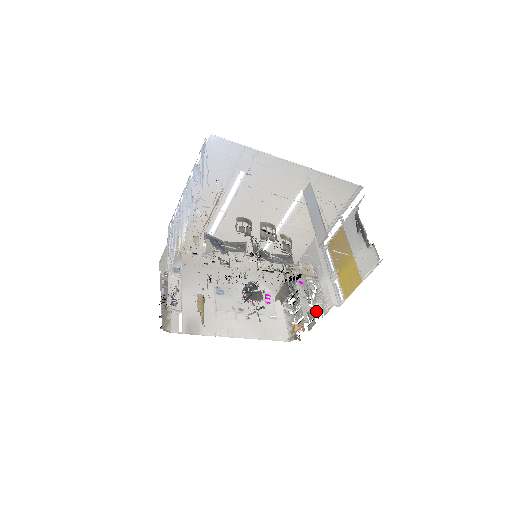
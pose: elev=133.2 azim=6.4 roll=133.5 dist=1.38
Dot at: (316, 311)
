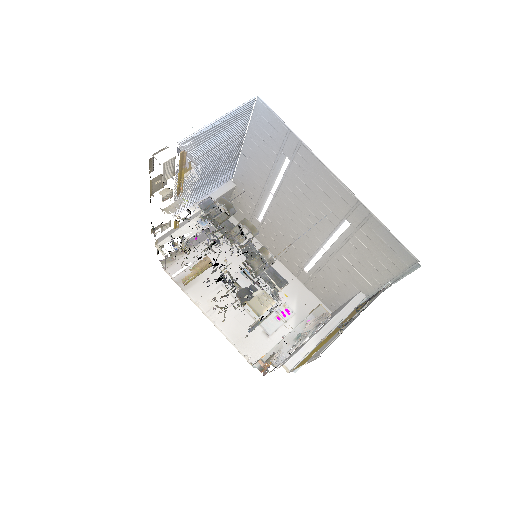
Dot at: (272, 357)
